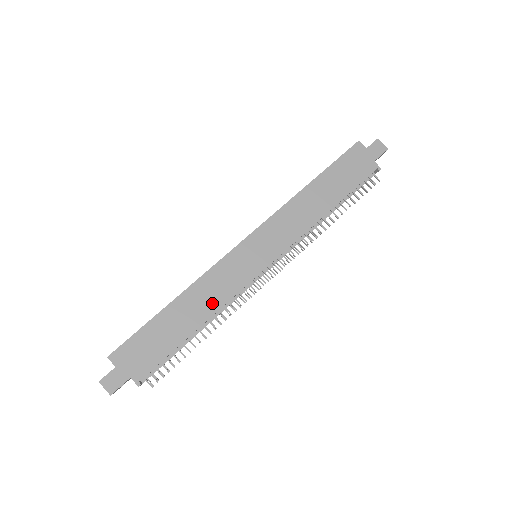
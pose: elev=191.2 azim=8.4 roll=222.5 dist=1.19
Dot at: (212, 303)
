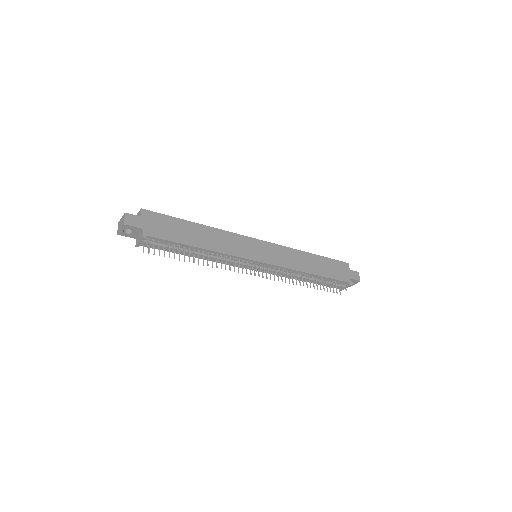
Dot at: (218, 246)
